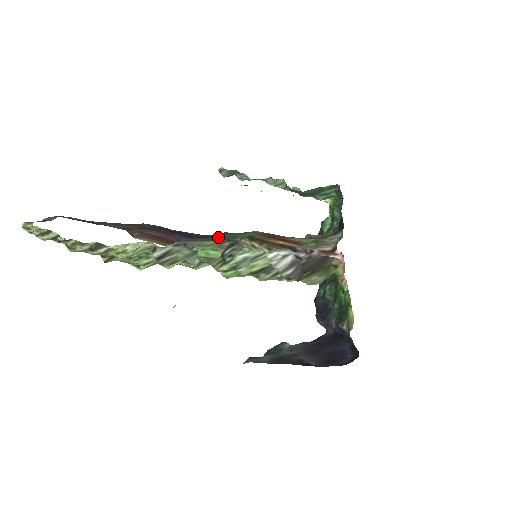
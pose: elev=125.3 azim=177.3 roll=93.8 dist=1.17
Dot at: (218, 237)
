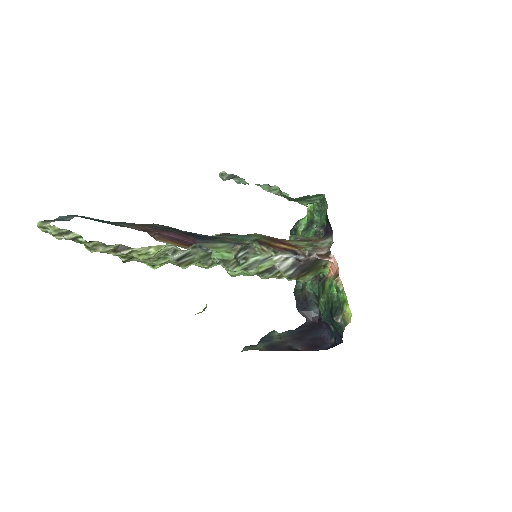
Dot at: (225, 239)
